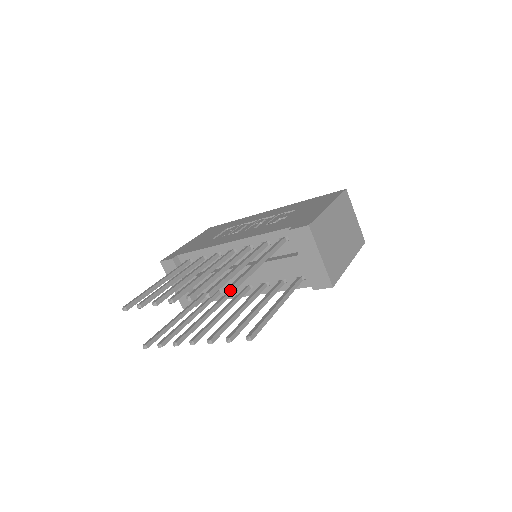
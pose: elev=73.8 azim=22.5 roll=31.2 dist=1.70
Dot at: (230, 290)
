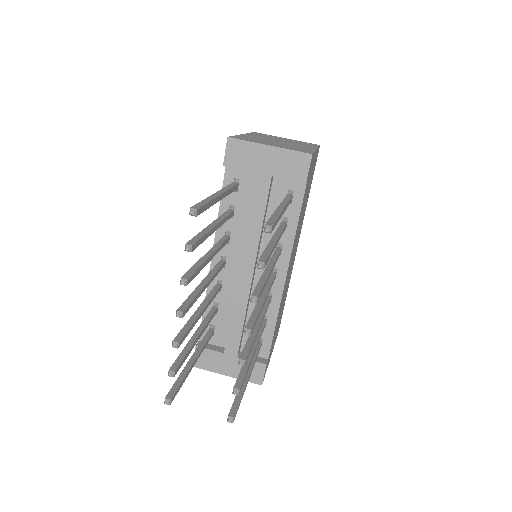
Dot at: (193, 208)
